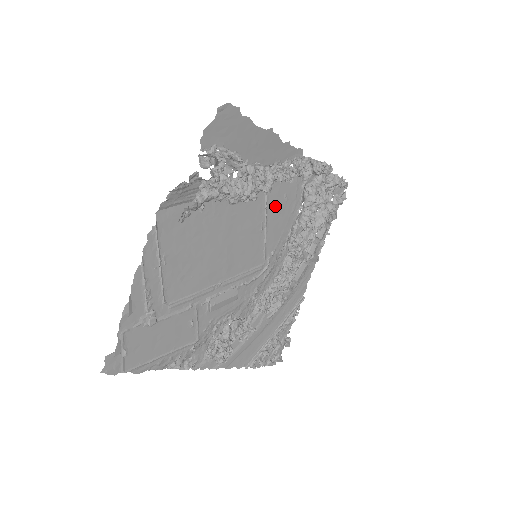
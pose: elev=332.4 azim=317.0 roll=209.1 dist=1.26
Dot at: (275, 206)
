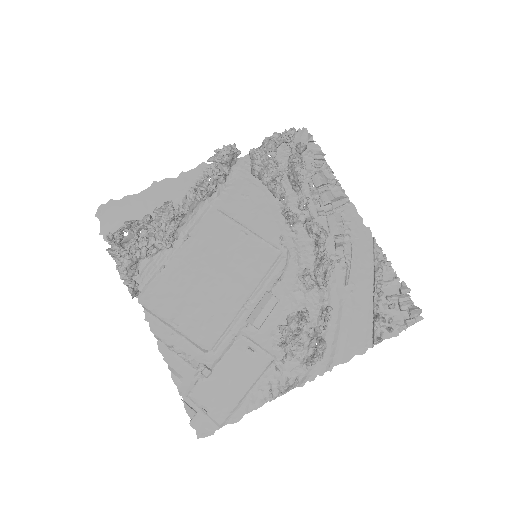
Dot at: (241, 211)
